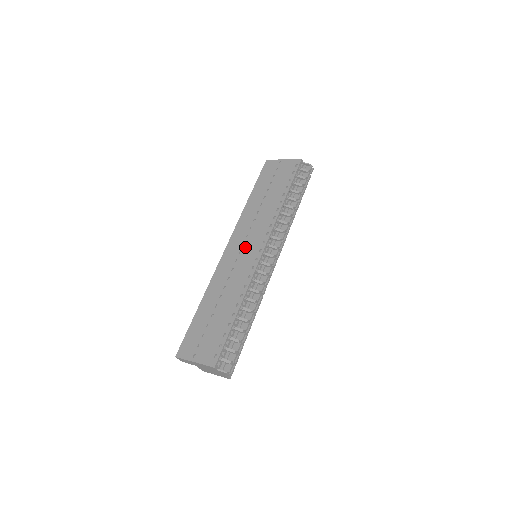
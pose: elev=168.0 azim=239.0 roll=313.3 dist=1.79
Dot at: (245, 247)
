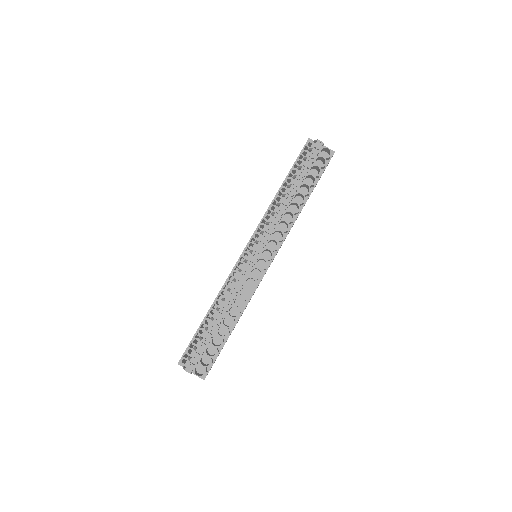
Dot at: occluded
